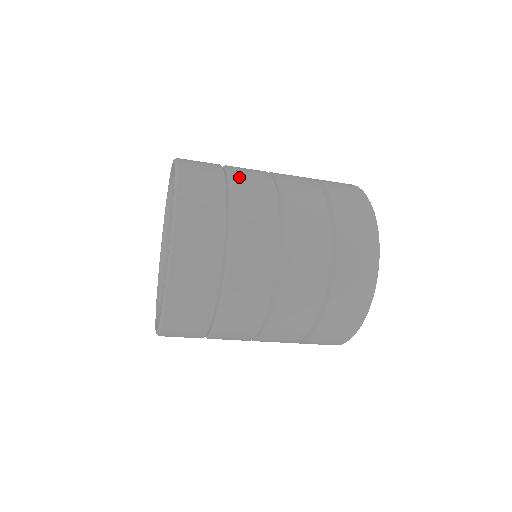
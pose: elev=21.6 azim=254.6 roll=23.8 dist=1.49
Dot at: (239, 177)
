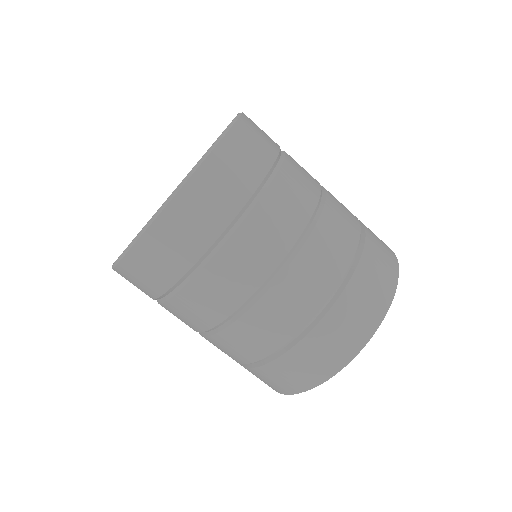
Dot at: occluded
